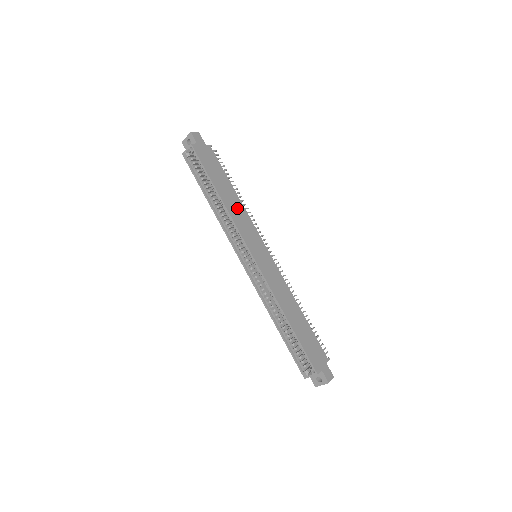
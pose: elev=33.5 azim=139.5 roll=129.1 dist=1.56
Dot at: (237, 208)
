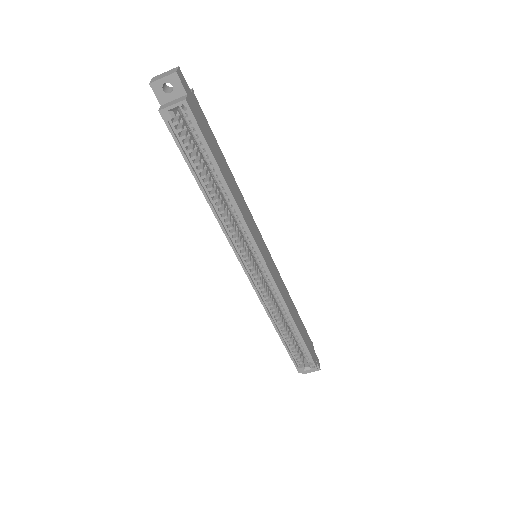
Dot at: (239, 197)
